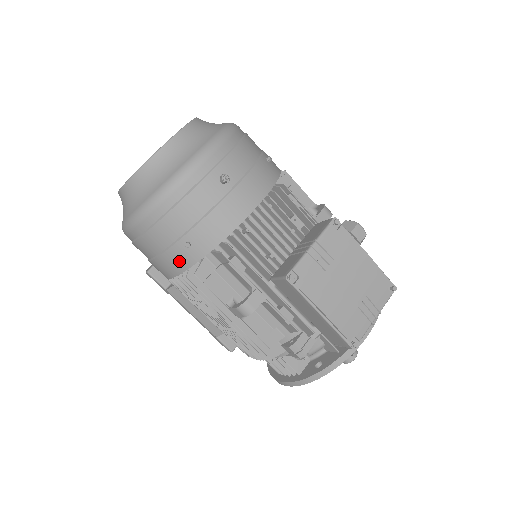
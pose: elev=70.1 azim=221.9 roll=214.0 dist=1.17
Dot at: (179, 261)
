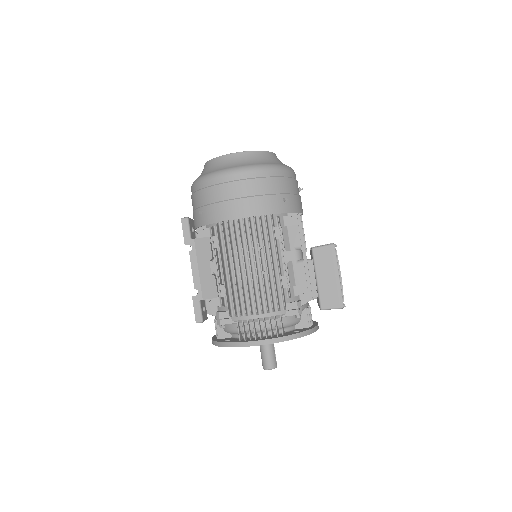
Dot at: (272, 206)
